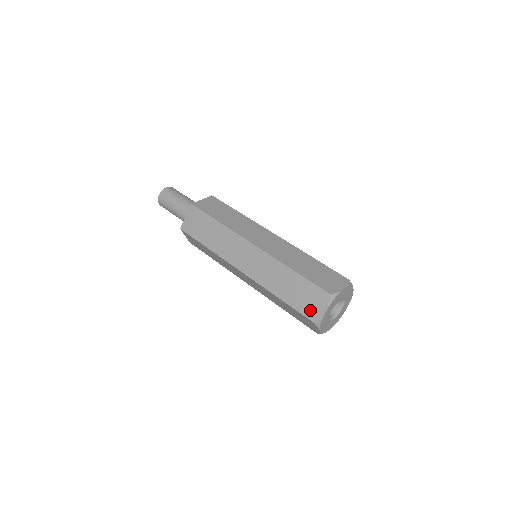
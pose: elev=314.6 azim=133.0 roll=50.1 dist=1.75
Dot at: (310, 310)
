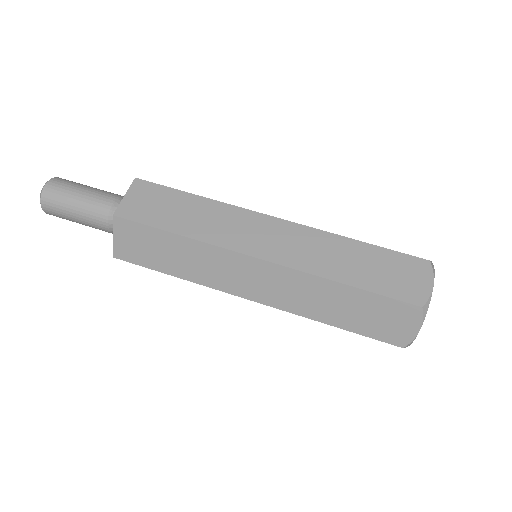
Dot at: (391, 333)
